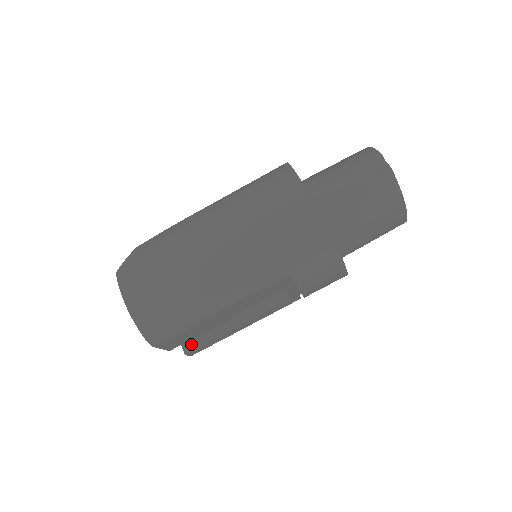
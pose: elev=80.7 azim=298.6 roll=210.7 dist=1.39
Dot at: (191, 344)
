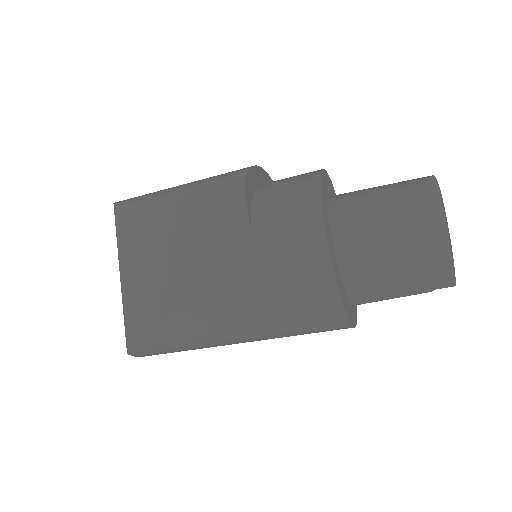
Dot at: occluded
